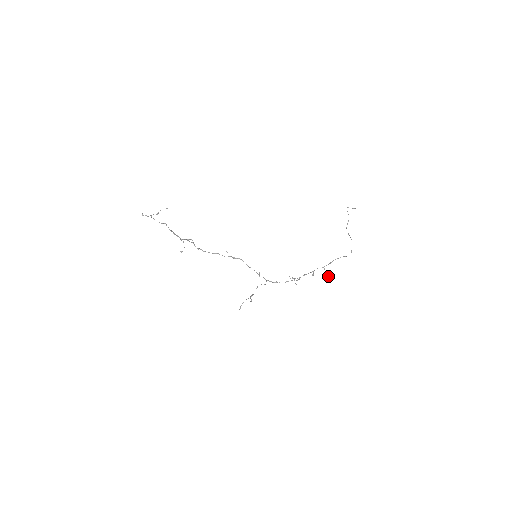
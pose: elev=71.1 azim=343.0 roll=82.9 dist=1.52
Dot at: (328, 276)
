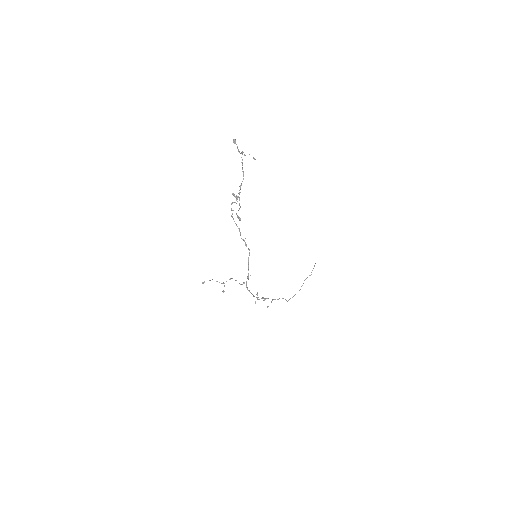
Dot at: (267, 307)
